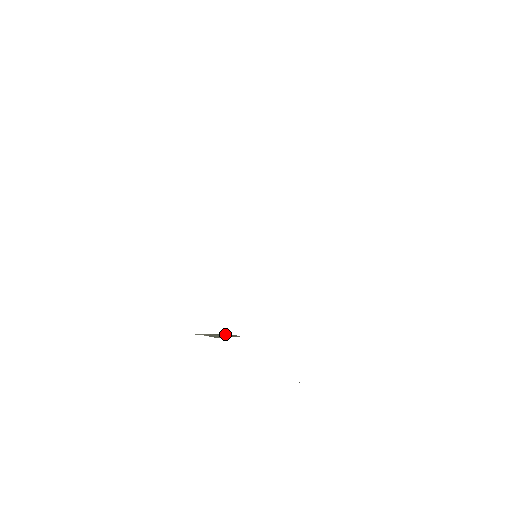
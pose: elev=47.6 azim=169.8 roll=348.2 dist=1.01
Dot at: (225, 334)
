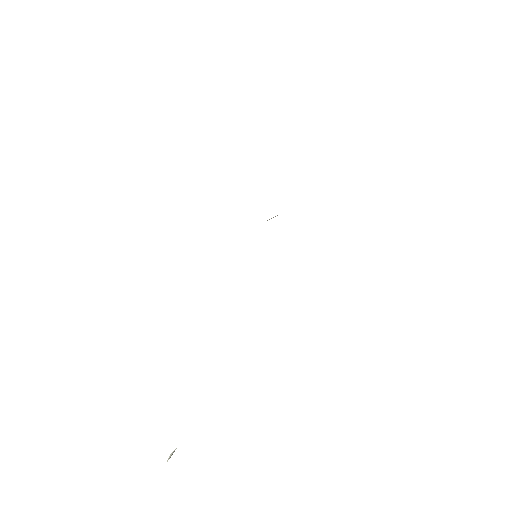
Dot at: occluded
